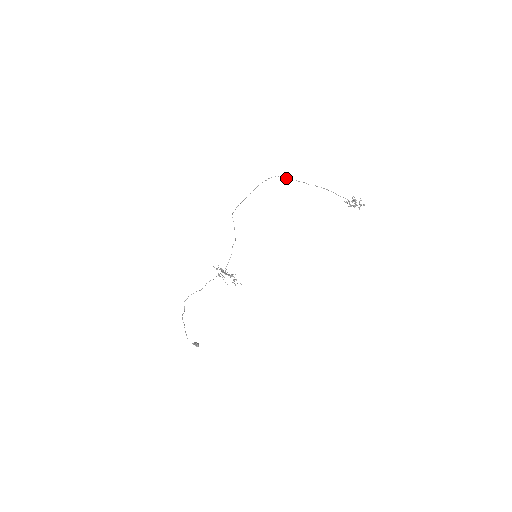
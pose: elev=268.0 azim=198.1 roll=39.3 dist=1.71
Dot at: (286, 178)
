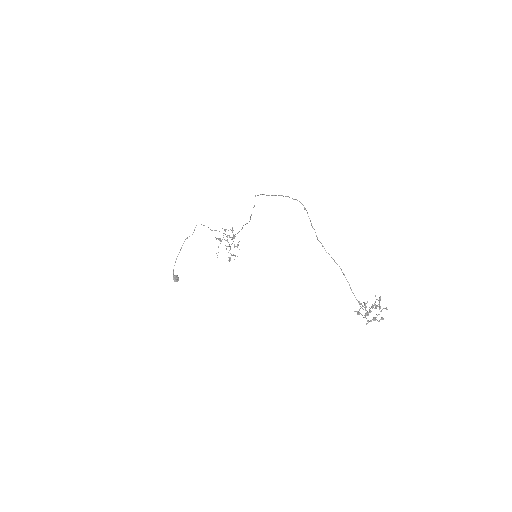
Dot at: (310, 220)
